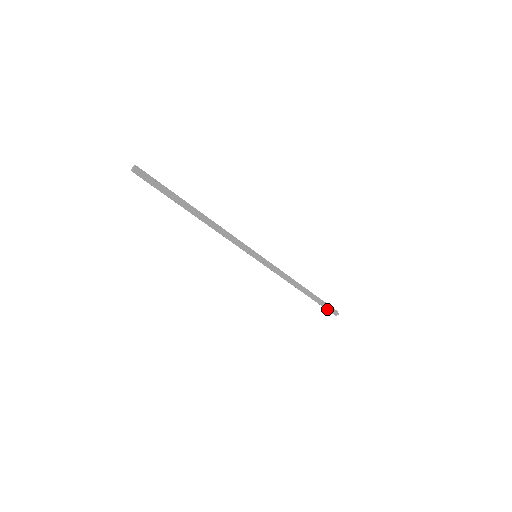
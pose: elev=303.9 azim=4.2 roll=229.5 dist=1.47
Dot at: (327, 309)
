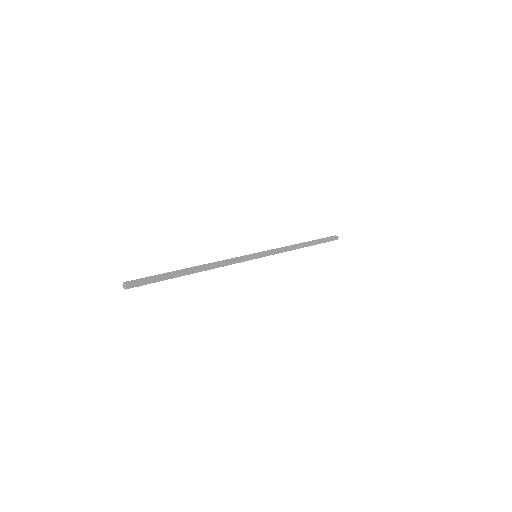
Dot at: (328, 241)
